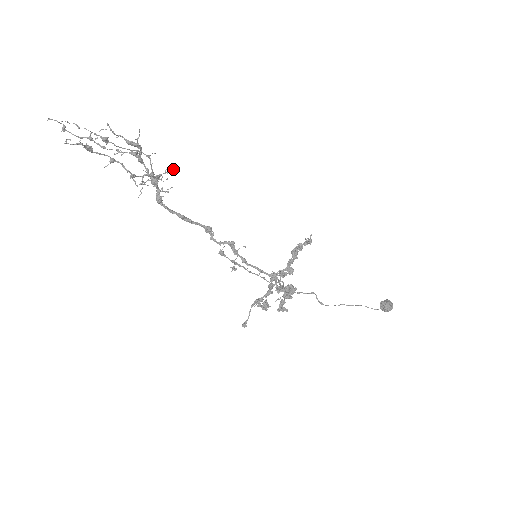
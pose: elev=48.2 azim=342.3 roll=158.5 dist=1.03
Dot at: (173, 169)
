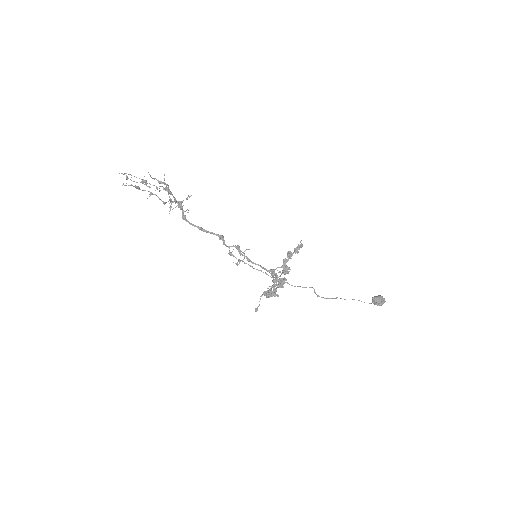
Dot at: (189, 197)
